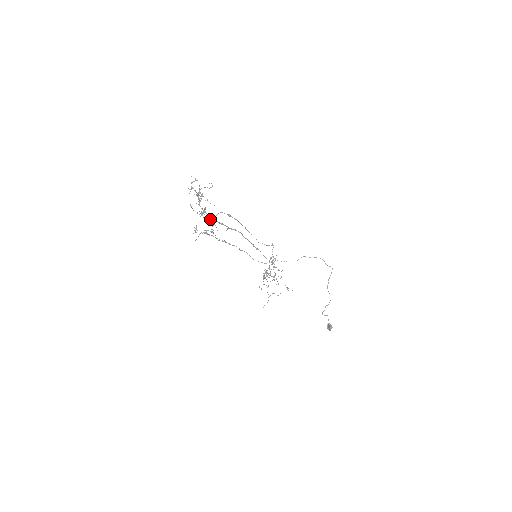
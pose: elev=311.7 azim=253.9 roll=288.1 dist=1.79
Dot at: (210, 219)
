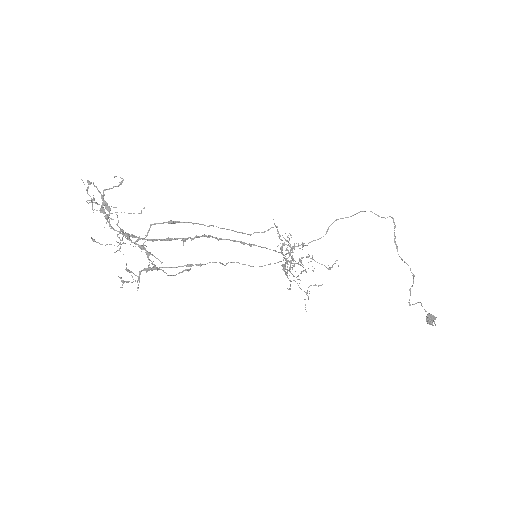
Dot at: occluded
